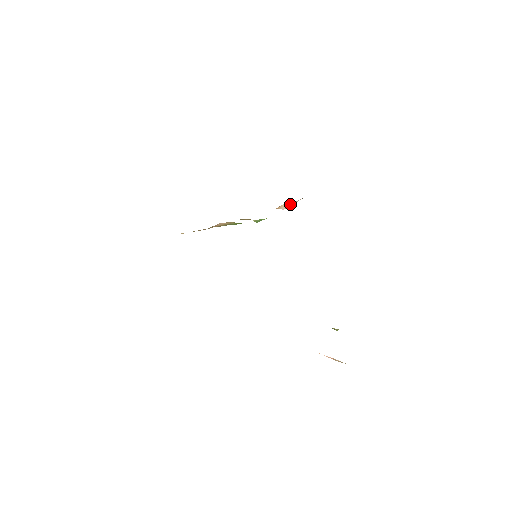
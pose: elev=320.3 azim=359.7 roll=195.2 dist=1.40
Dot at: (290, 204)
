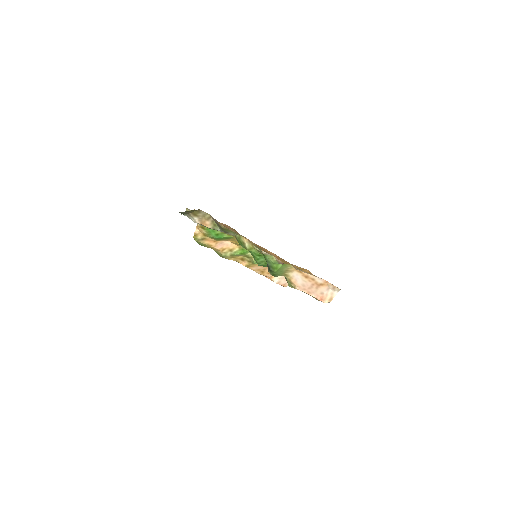
Dot at: (282, 279)
